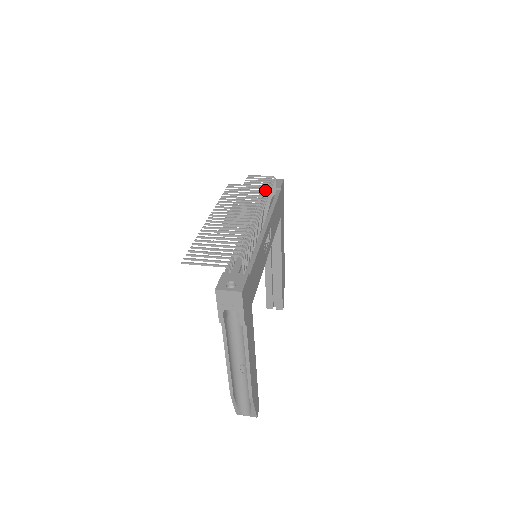
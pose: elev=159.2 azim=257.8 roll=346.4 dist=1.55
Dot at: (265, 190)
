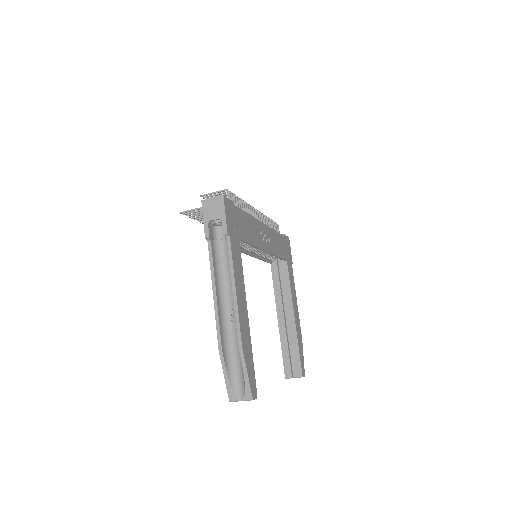
Dot at: occluded
